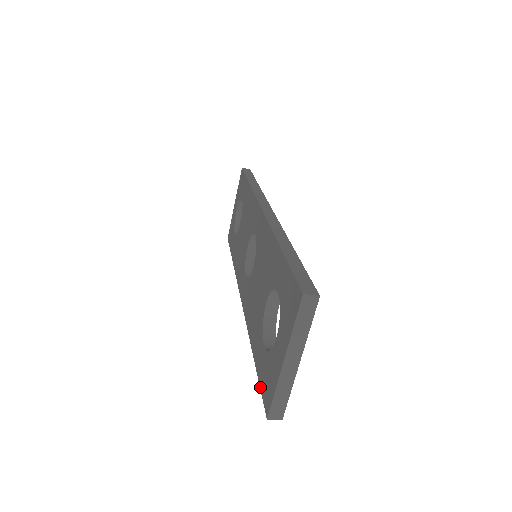
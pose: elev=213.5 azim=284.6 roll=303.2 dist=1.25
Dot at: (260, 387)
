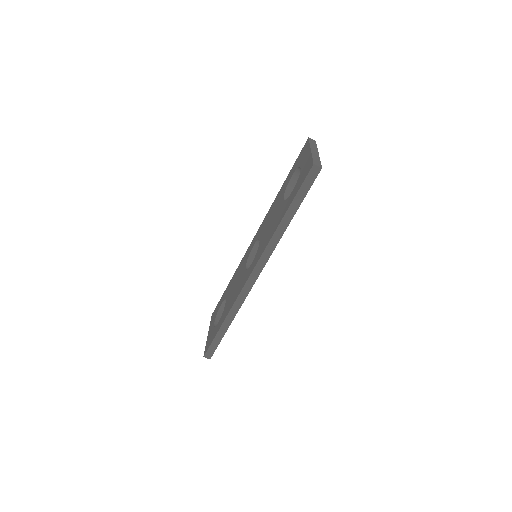
Dot at: (300, 187)
